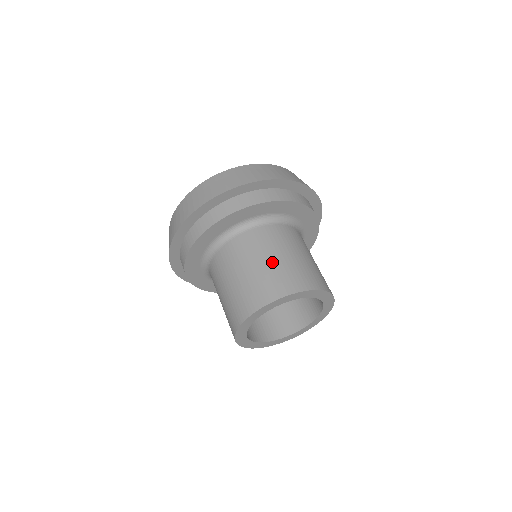
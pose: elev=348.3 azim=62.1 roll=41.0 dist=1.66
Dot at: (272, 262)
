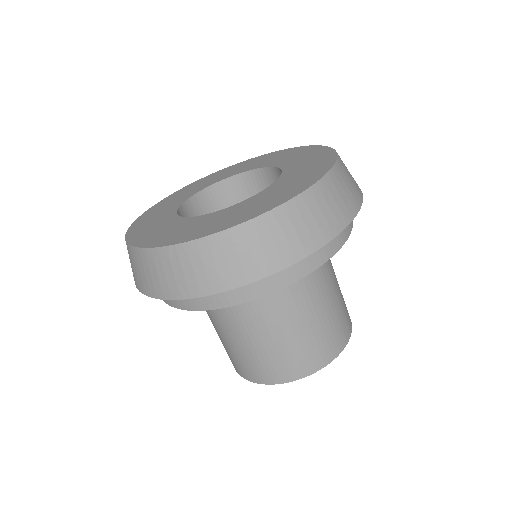
Dot at: (329, 311)
